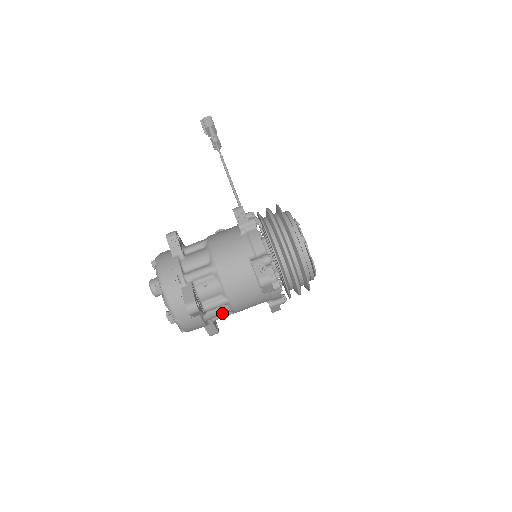
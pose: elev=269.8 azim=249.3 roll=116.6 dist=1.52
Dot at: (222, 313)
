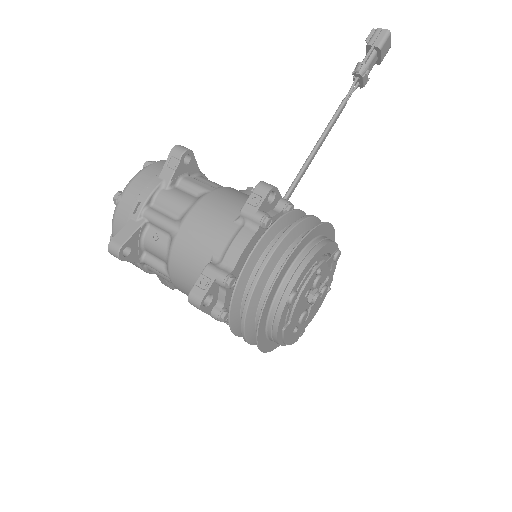
Dot at: (166, 279)
